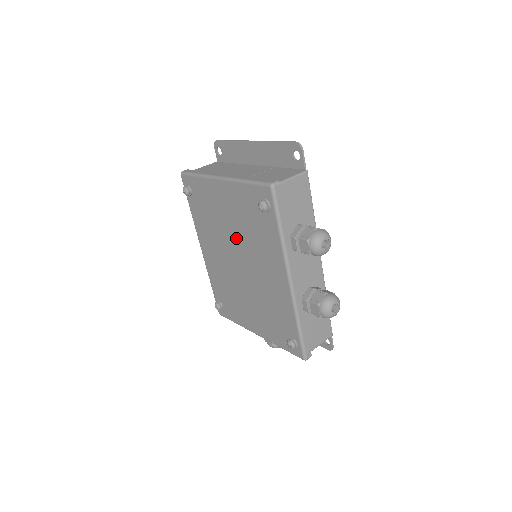
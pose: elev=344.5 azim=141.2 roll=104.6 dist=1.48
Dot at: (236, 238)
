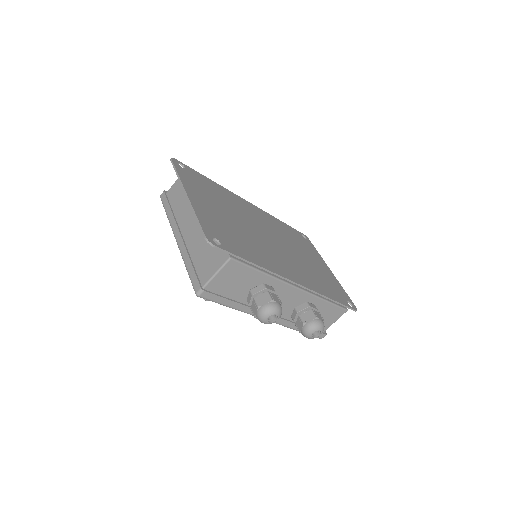
Dot at: occluded
